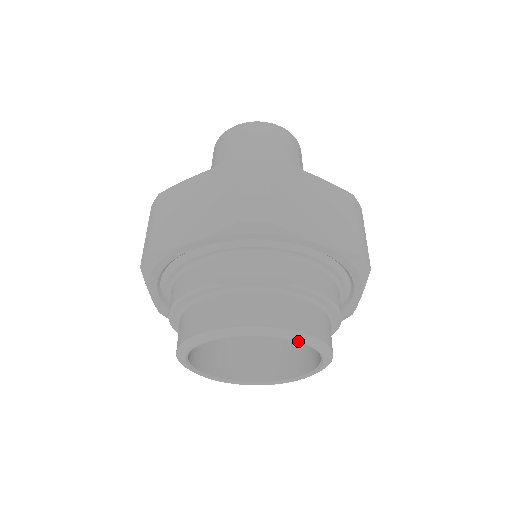
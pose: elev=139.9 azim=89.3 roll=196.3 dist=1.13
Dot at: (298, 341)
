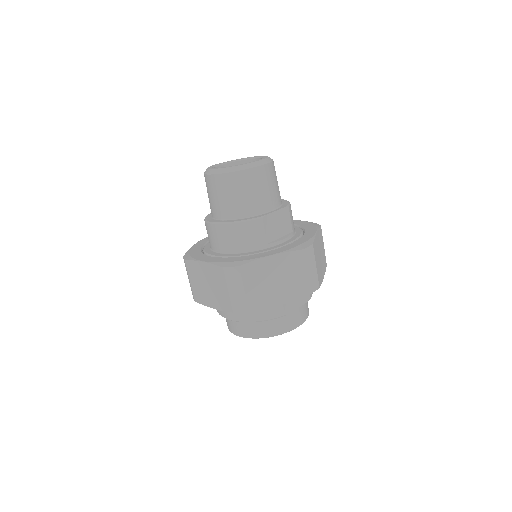
Dot at: occluded
